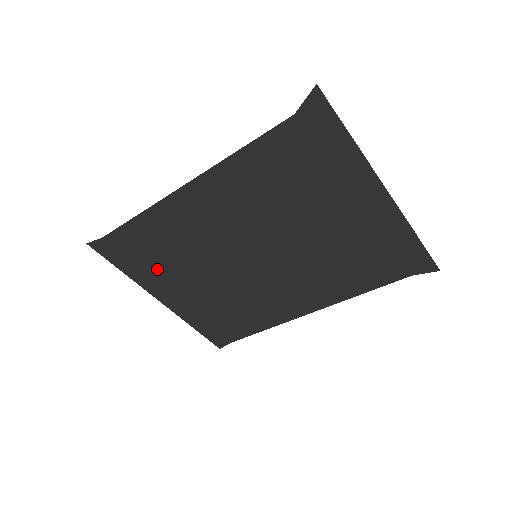
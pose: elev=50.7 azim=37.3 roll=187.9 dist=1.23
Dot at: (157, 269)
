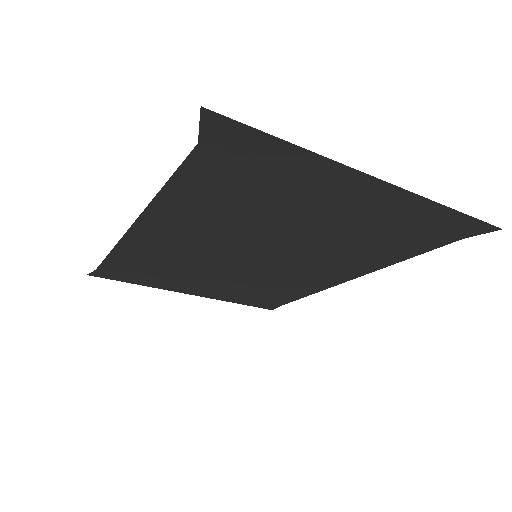
Dot at: (166, 278)
